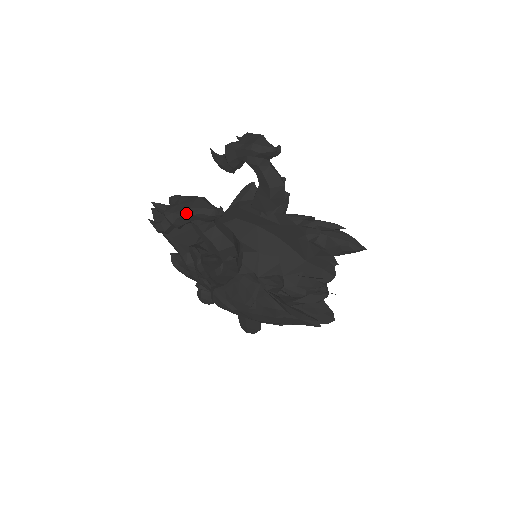
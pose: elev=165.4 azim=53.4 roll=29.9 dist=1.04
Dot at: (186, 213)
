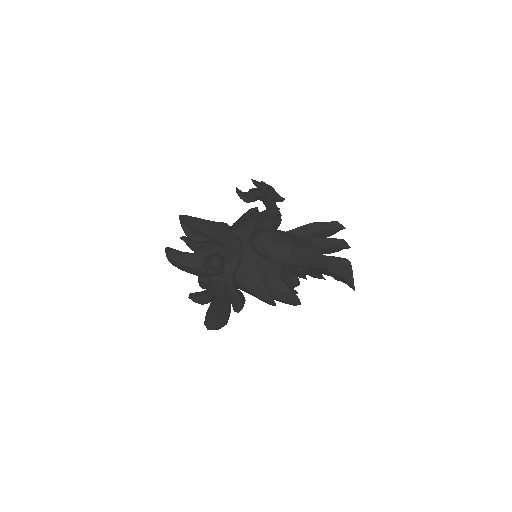
Dot at: (272, 188)
